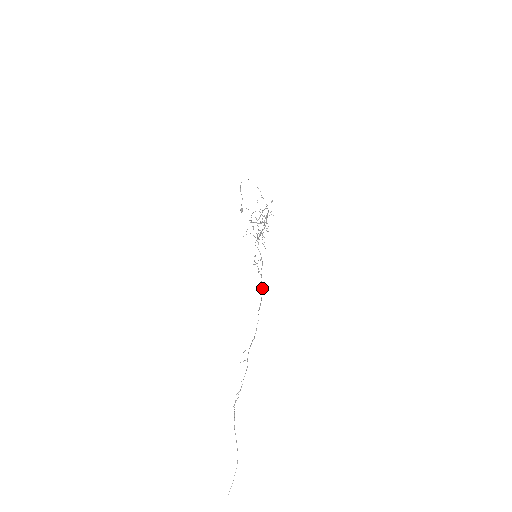
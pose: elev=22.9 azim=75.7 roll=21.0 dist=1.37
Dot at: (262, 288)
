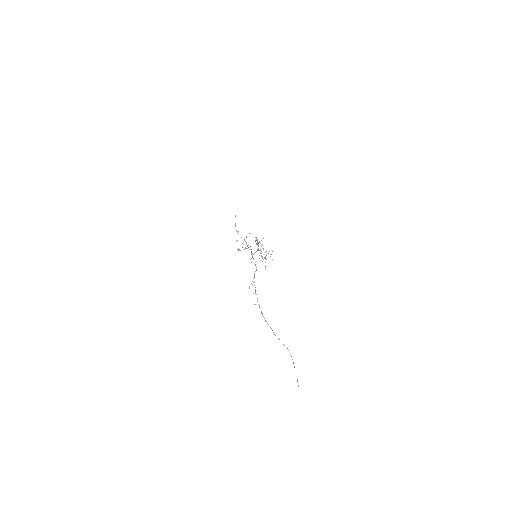
Dot at: occluded
